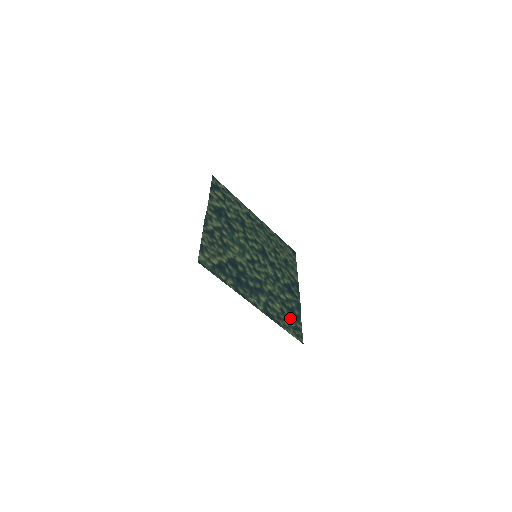
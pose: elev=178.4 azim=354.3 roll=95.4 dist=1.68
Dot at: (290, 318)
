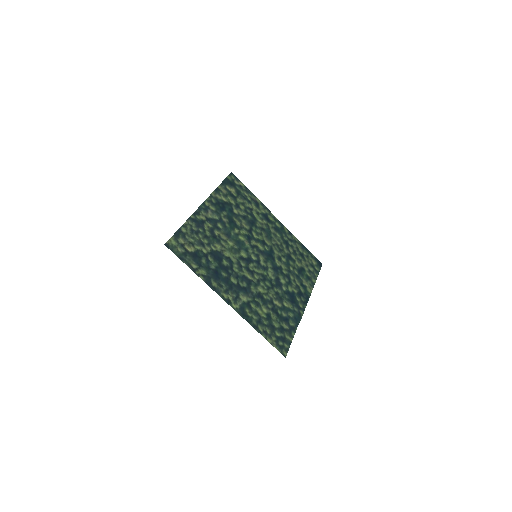
Dot at: (278, 327)
